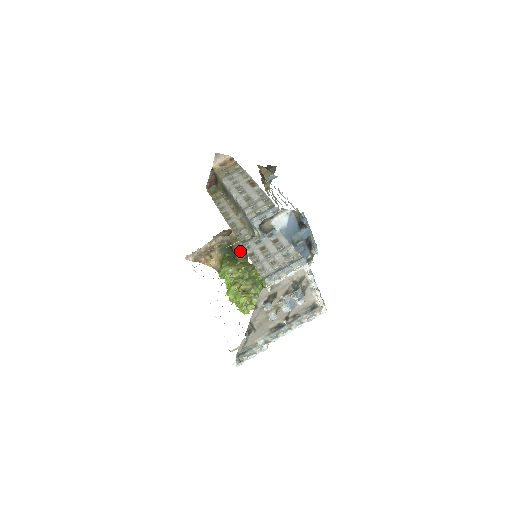
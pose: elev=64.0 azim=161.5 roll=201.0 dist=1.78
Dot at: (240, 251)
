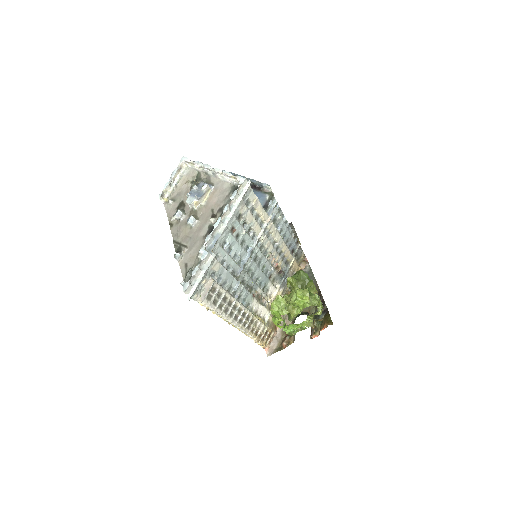
Dot at: occluded
